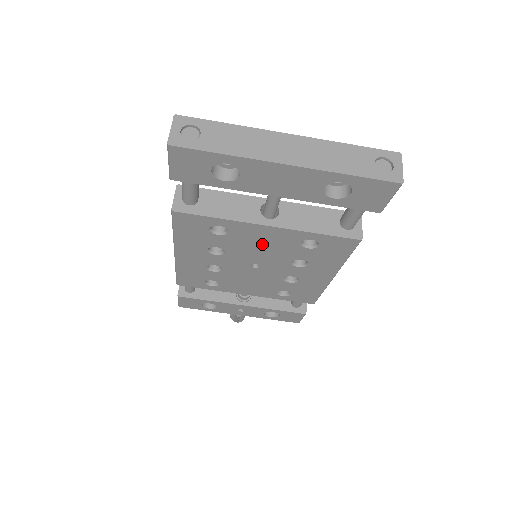
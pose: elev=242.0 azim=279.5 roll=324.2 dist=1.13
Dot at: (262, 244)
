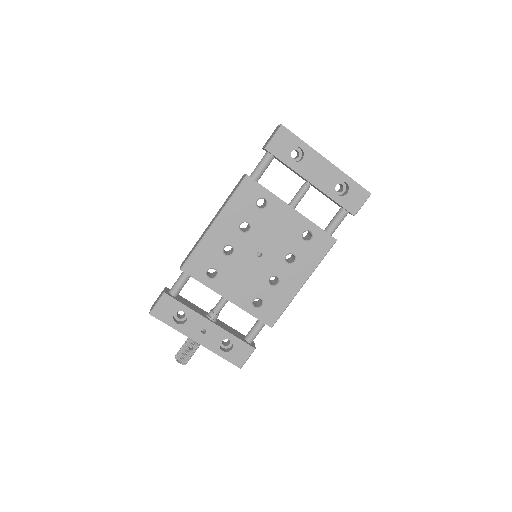
Dot at: (279, 228)
